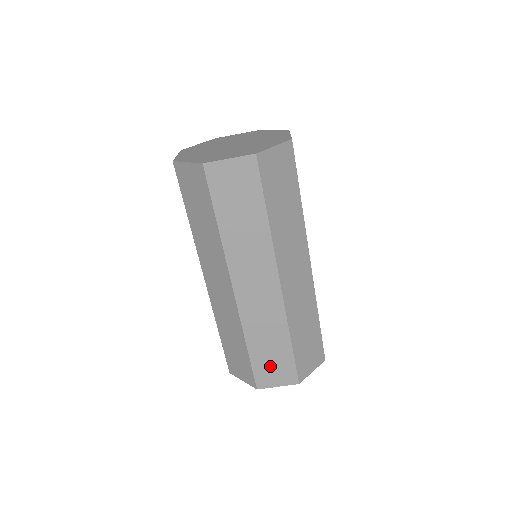
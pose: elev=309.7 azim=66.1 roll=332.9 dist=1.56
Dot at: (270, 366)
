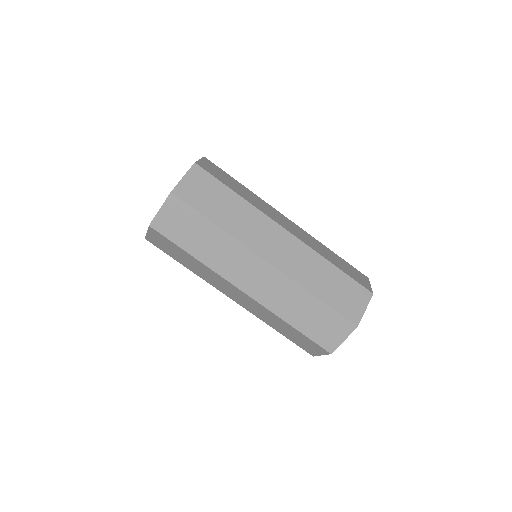
Dot at: (322, 329)
